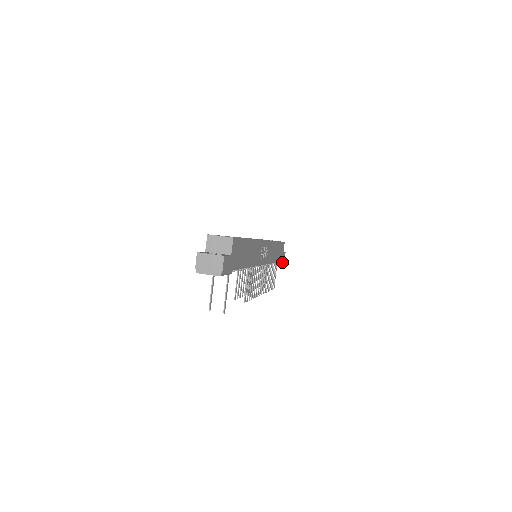
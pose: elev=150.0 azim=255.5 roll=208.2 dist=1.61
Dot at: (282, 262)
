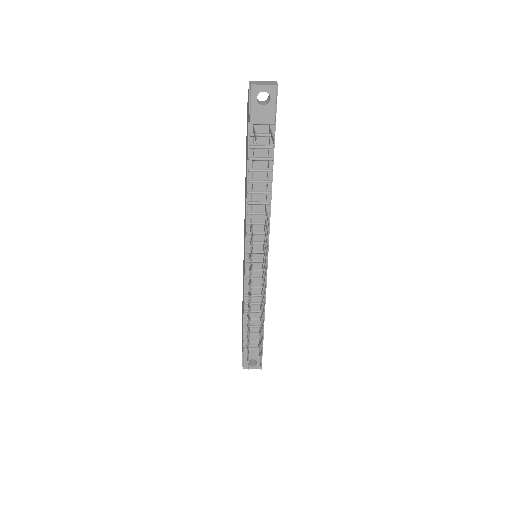
Dot at: occluded
